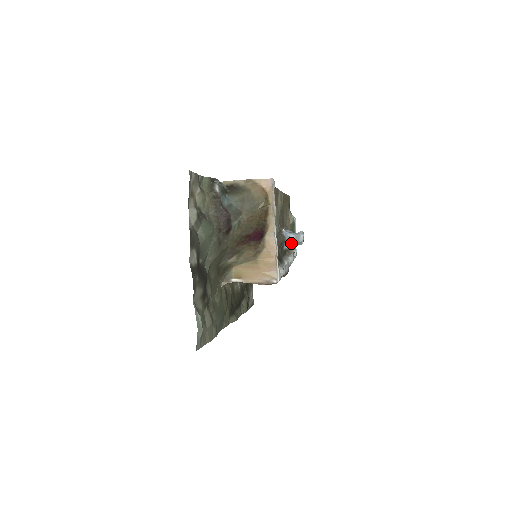
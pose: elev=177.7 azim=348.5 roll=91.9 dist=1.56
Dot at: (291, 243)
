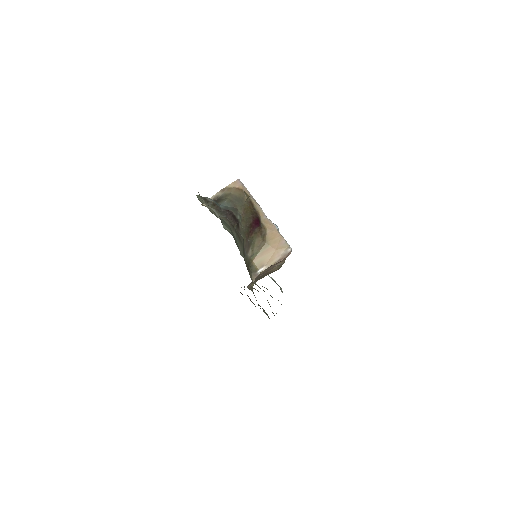
Dot at: occluded
